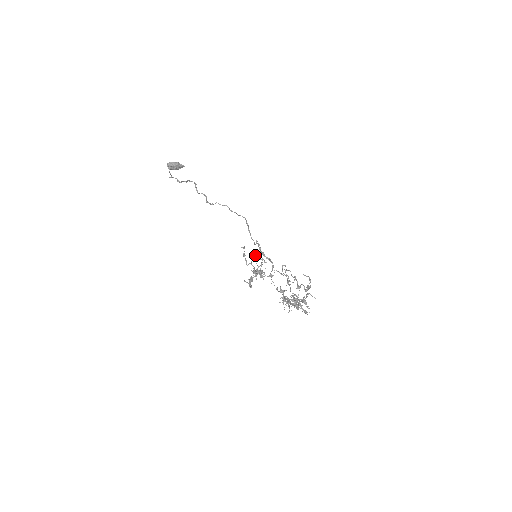
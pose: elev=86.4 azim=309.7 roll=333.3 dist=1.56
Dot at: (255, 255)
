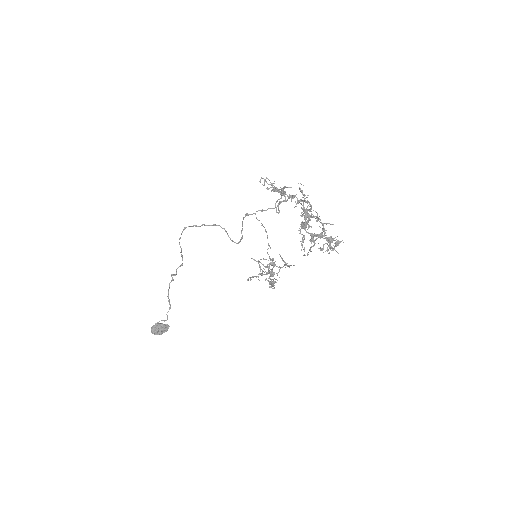
Dot at: occluded
